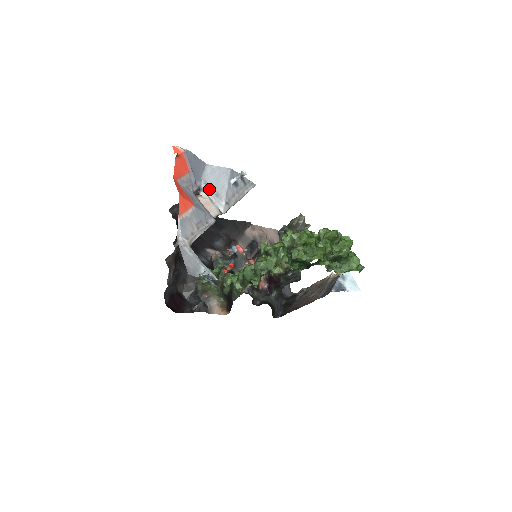
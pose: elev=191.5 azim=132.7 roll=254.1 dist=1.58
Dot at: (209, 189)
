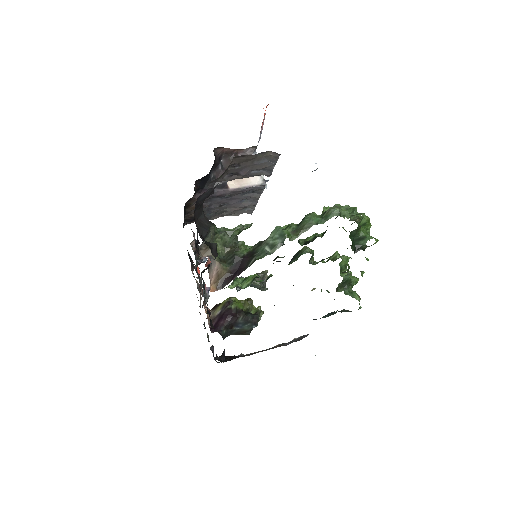
Dot at: occluded
